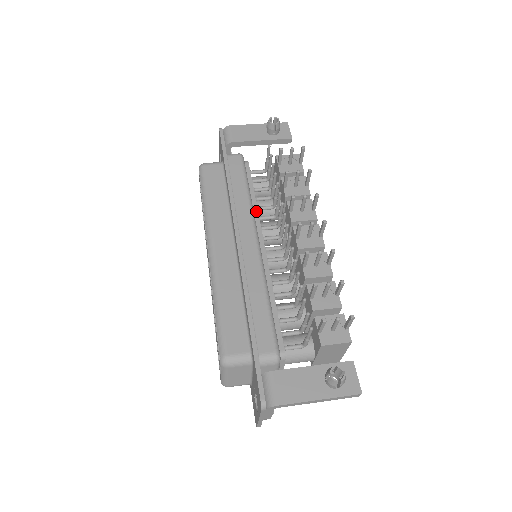
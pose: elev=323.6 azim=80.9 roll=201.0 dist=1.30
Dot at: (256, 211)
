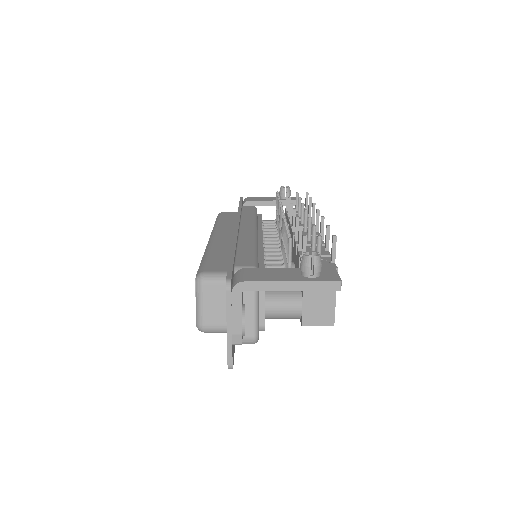
Dot at: (260, 227)
